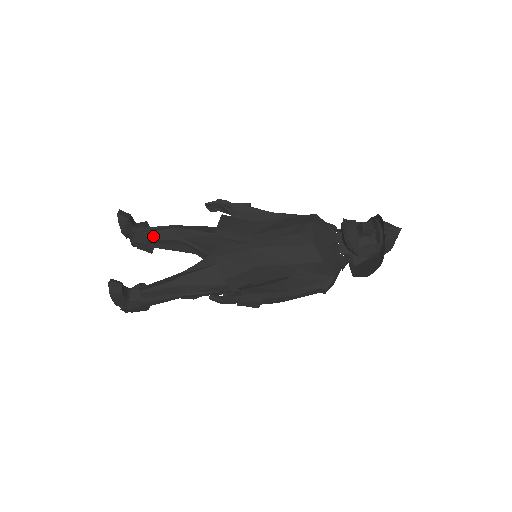
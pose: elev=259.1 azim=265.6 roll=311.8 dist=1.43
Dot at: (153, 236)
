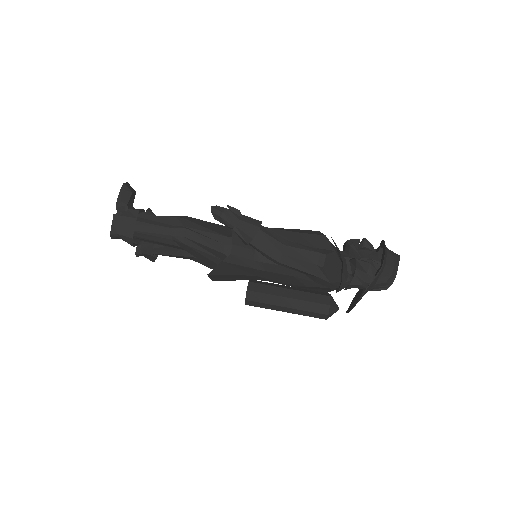
Dot at: occluded
